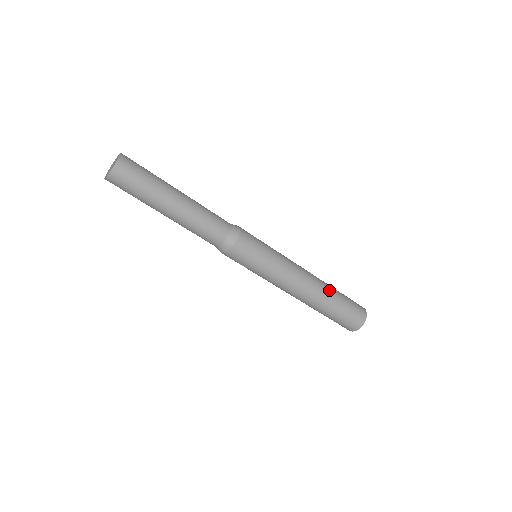
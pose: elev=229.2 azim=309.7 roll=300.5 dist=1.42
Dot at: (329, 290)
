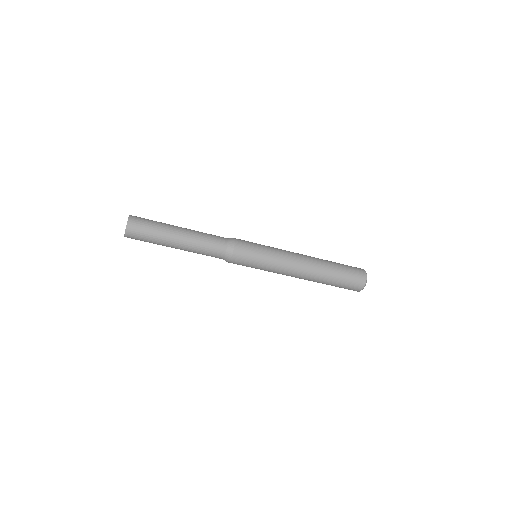
Dot at: (322, 278)
